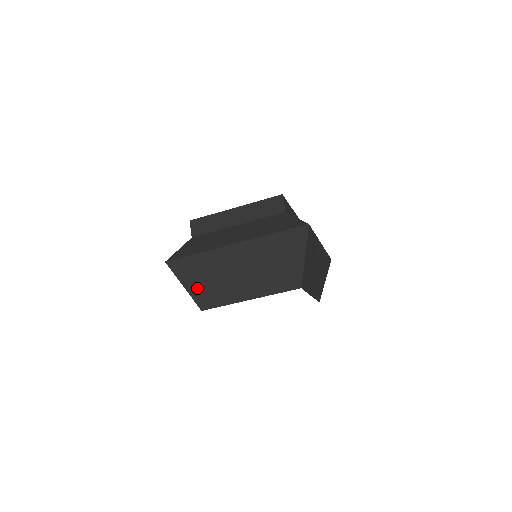
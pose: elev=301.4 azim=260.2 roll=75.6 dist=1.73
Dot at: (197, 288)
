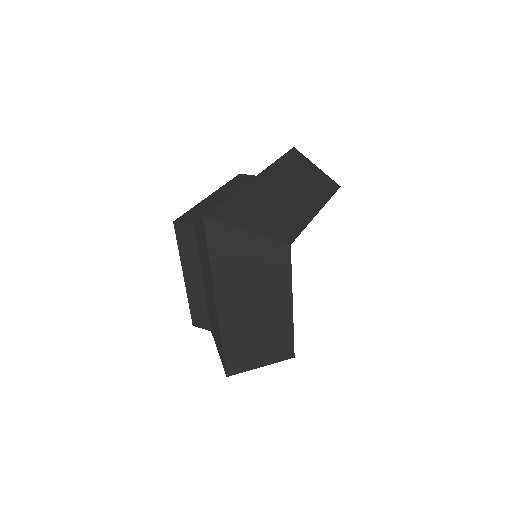
Dot at: (263, 226)
